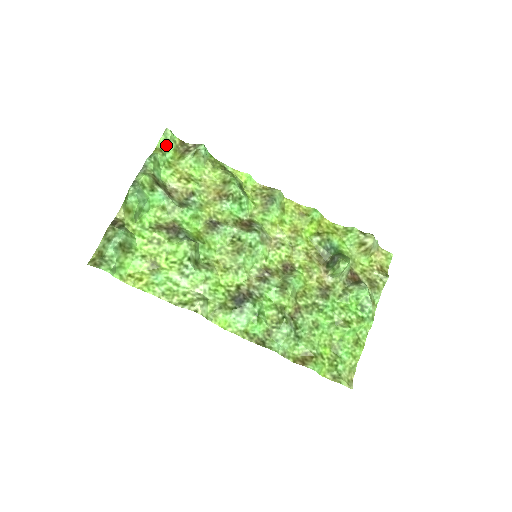
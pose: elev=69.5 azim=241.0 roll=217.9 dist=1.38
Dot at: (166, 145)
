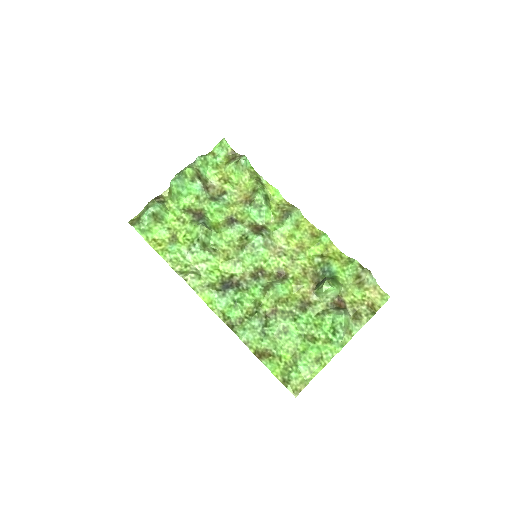
Dot at: (219, 151)
